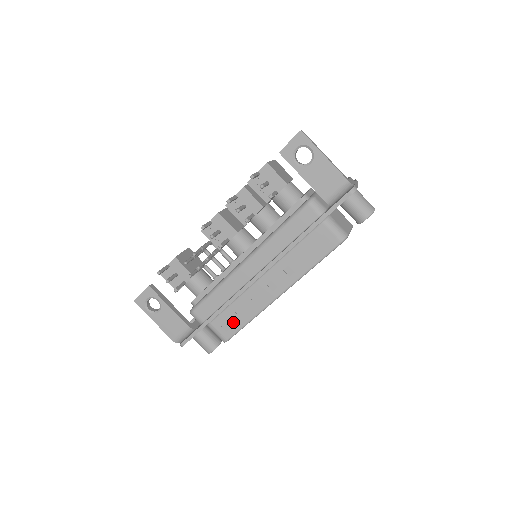
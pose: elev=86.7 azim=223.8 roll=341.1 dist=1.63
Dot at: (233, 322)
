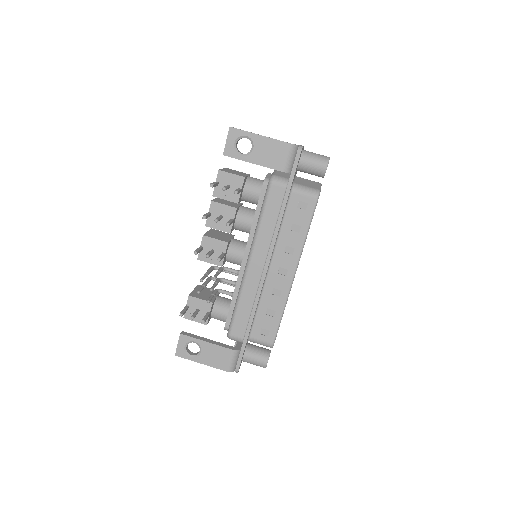
Dot at: (269, 324)
